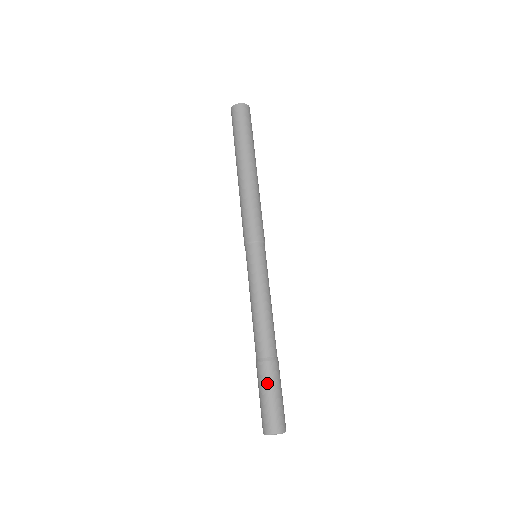
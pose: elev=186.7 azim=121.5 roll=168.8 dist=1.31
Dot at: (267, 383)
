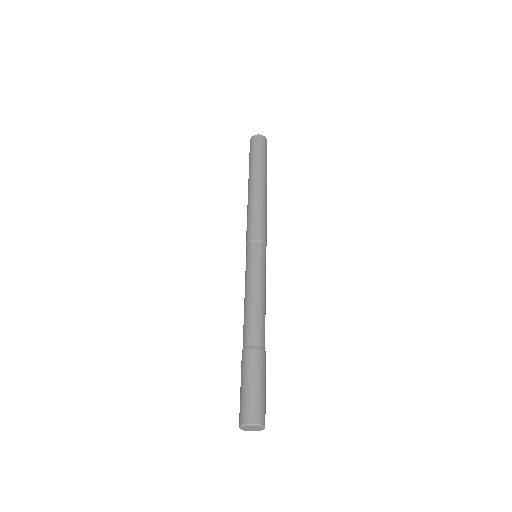
Dot at: (259, 371)
